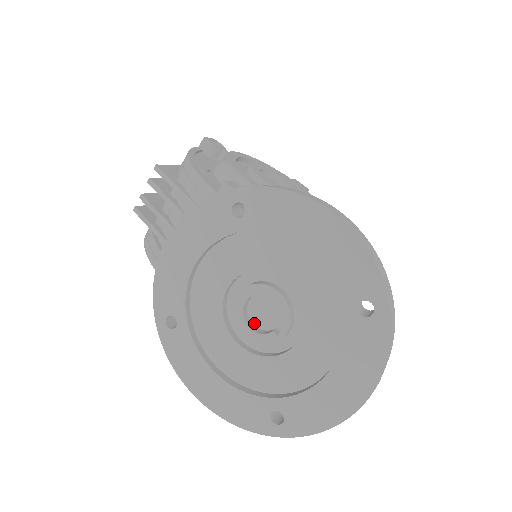
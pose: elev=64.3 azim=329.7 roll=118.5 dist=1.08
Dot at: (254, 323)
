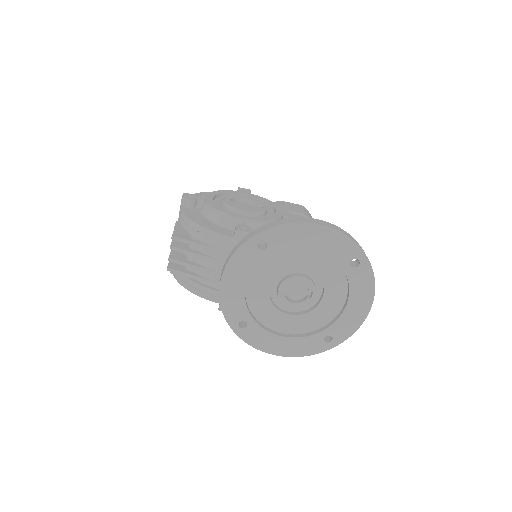
Dot at: (292, 299)
